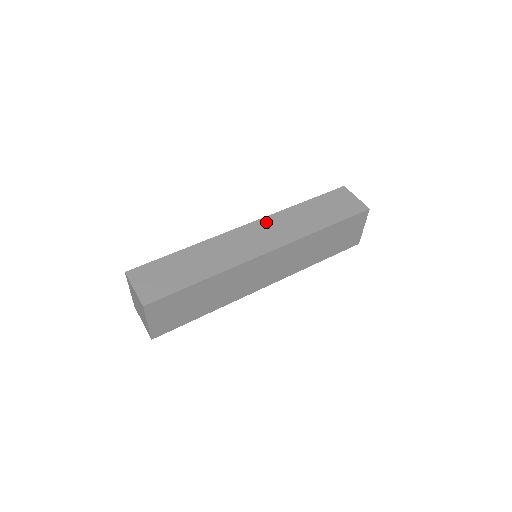
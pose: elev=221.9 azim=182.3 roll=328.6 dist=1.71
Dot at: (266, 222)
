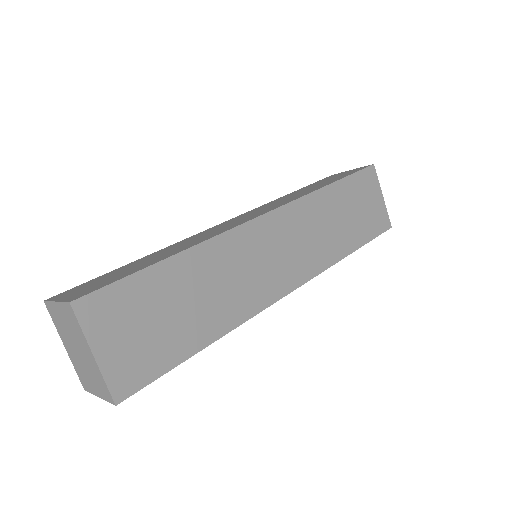
Dot at: (250, 212)
